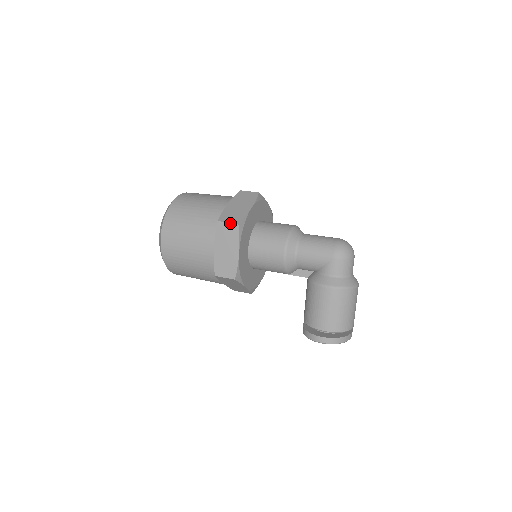
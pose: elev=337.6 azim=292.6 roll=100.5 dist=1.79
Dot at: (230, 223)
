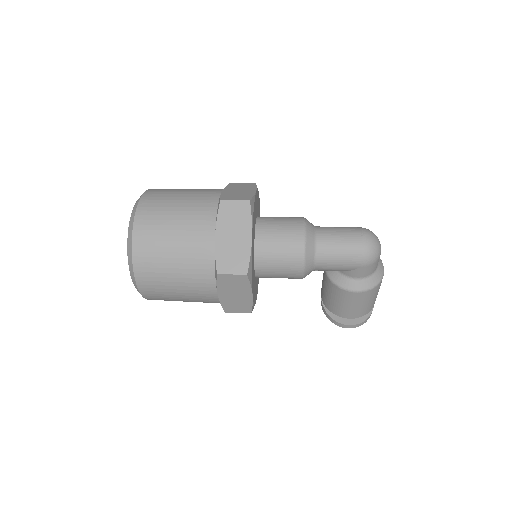
Dot at: (235, 275)
